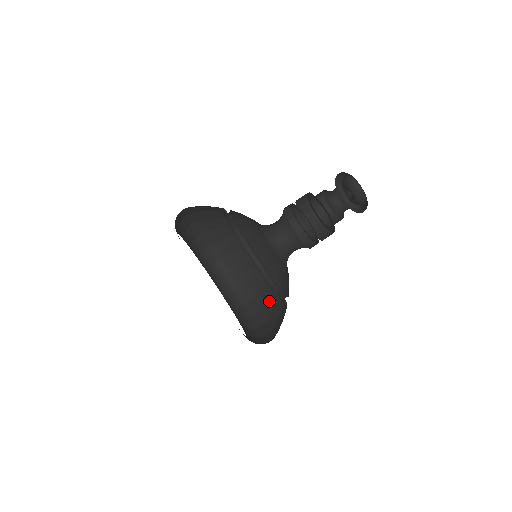
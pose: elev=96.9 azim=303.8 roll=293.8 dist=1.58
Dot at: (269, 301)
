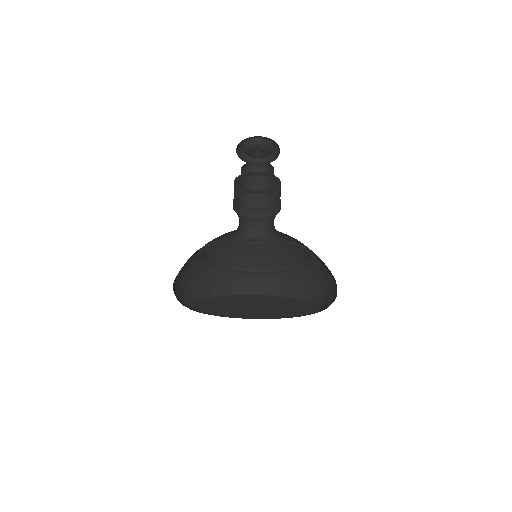
Dot at: (324, 267)
